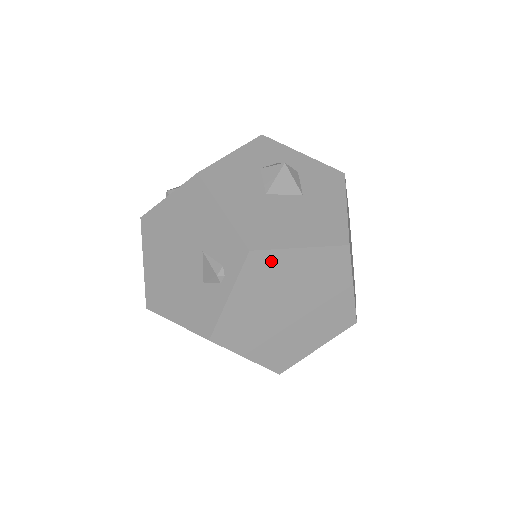
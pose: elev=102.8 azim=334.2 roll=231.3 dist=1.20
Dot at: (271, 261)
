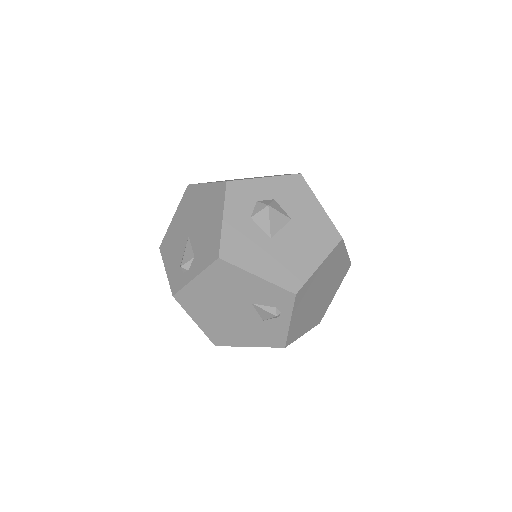
Dot at: (307, 287)
